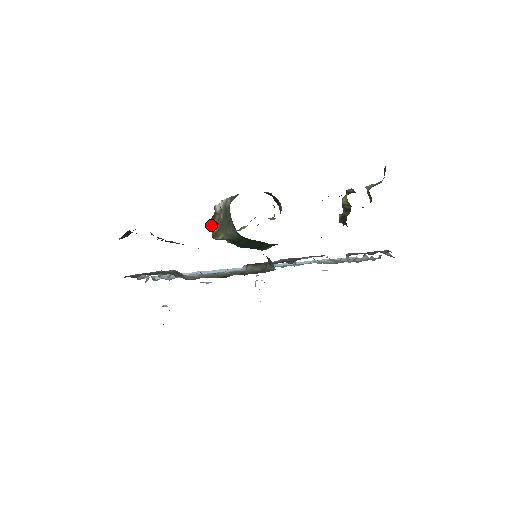
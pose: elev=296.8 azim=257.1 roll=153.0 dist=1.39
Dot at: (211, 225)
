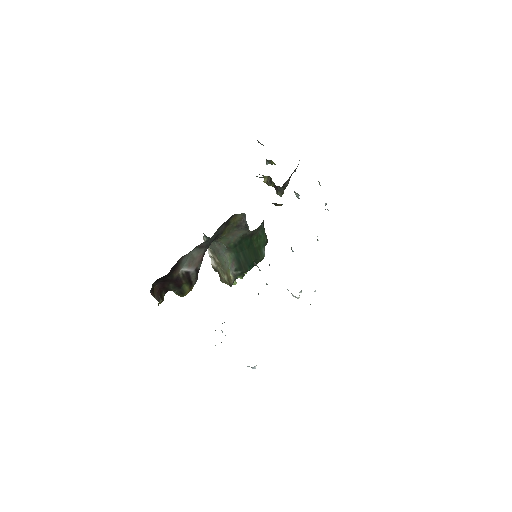
Dot at: (223, 281)
